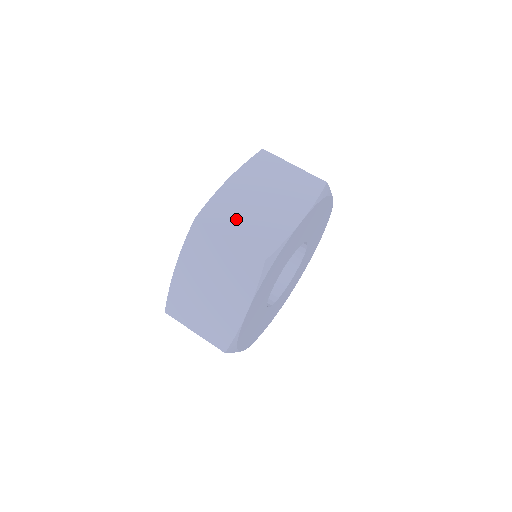
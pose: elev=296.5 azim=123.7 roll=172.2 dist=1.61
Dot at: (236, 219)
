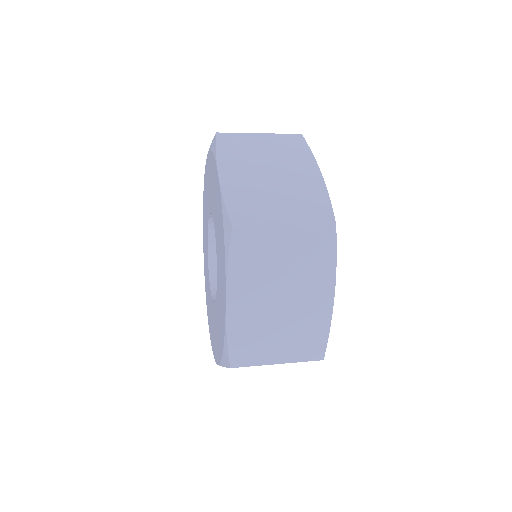
Dot at: occluded
